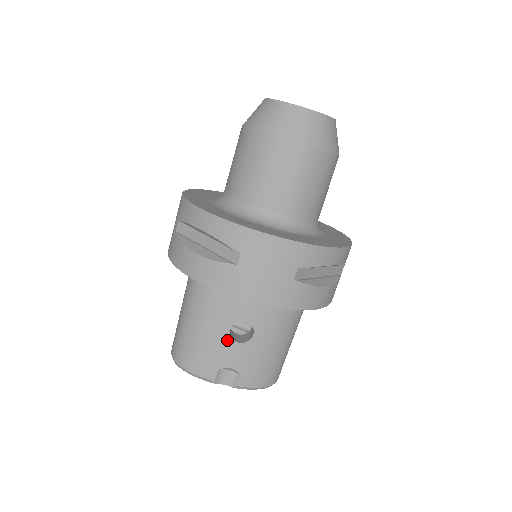
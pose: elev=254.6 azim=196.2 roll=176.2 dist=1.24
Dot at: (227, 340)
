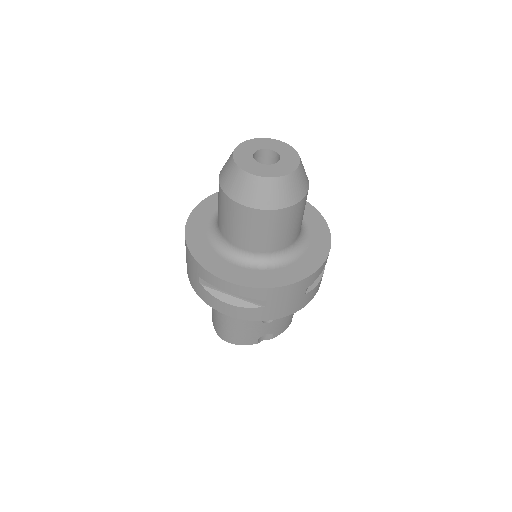
Dot at: (261, 325)
